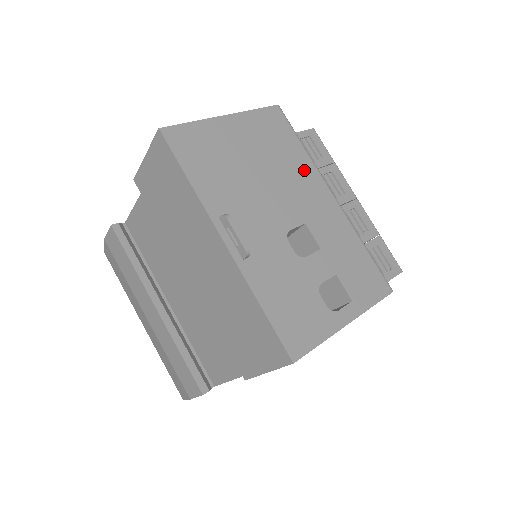
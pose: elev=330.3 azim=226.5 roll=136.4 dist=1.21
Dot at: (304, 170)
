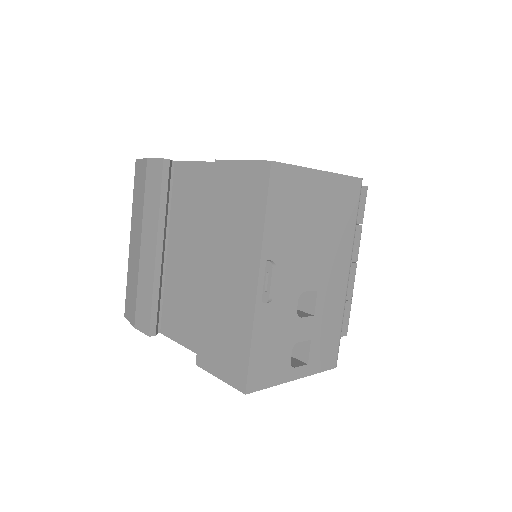
Dot at: (344, 245)
